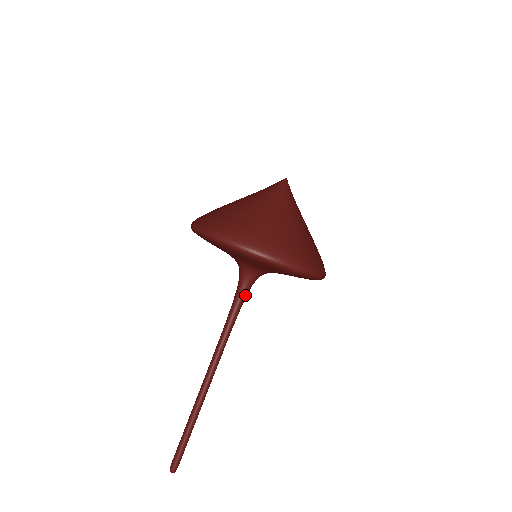
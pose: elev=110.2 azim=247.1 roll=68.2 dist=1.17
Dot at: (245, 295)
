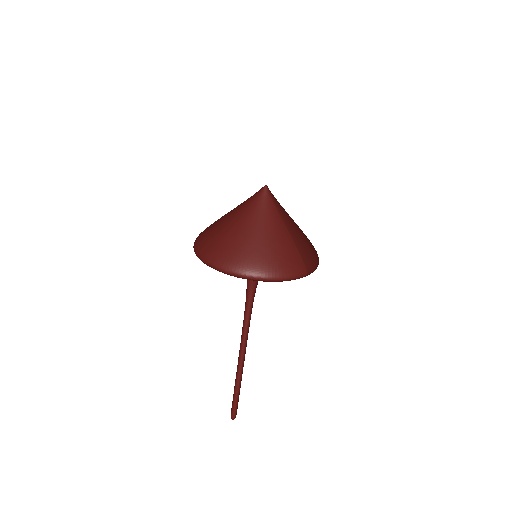
Dot at: (252, 289)
